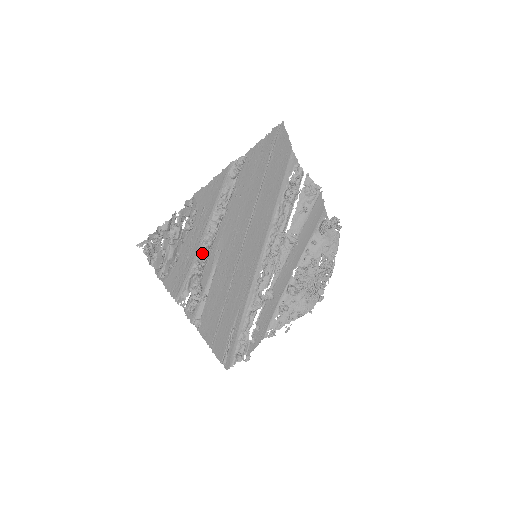
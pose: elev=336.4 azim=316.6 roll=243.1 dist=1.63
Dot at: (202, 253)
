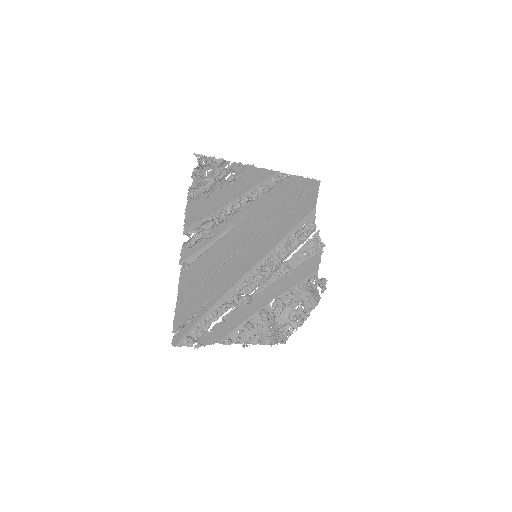
Dot at: (225, 211)
